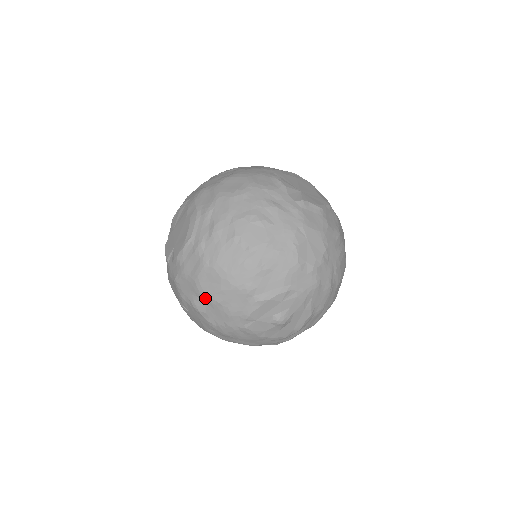
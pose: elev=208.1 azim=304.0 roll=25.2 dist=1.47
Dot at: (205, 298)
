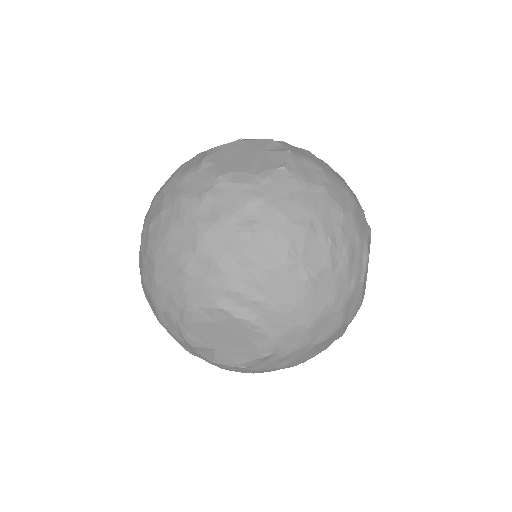
Dot at: occluded
